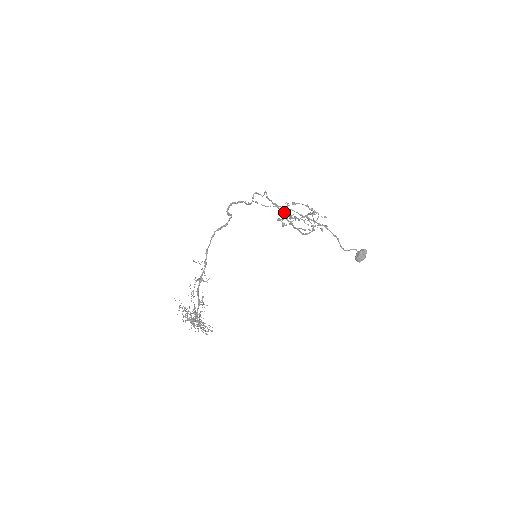
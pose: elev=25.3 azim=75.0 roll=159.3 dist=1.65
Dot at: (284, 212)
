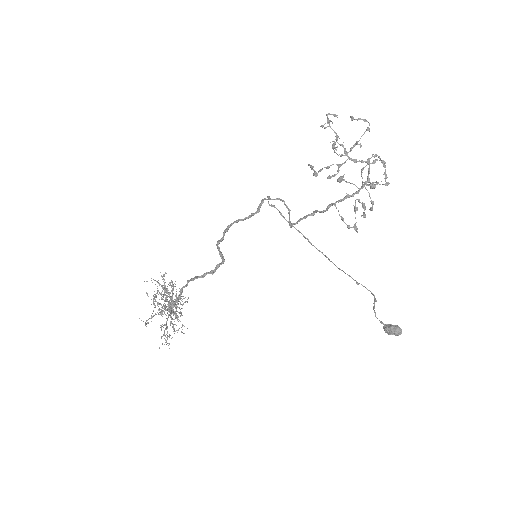
Dot at: (328, 122)
